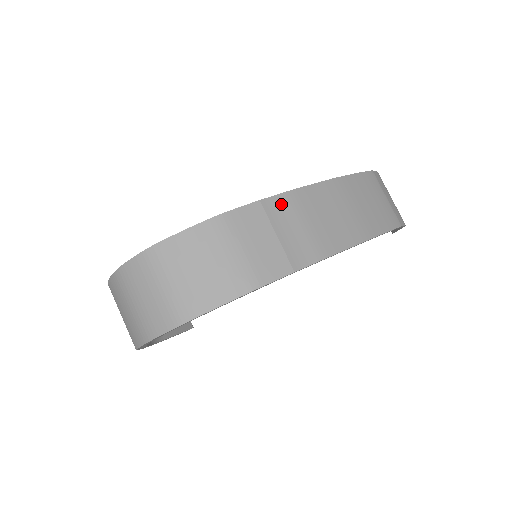
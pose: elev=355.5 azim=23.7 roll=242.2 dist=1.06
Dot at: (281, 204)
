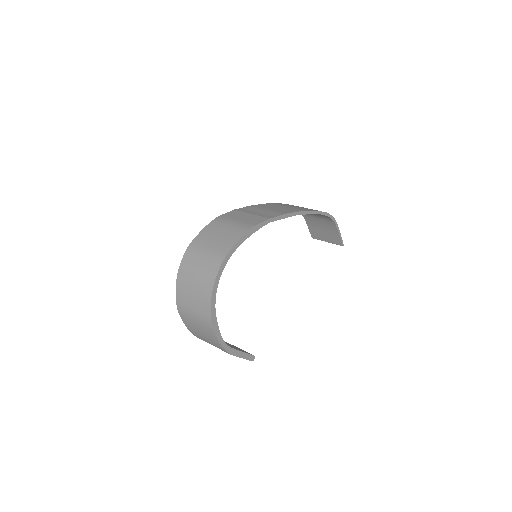
Dot at: (247, 209)
